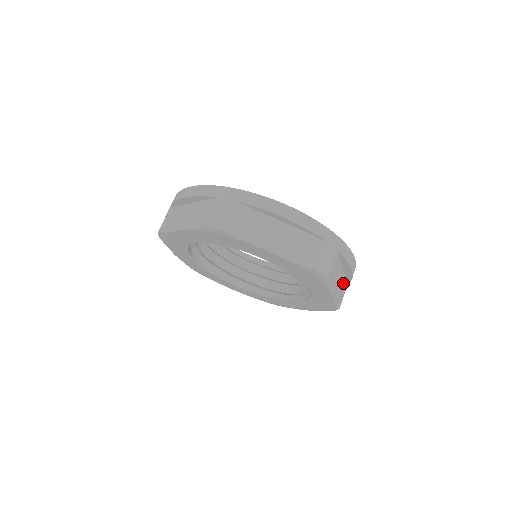
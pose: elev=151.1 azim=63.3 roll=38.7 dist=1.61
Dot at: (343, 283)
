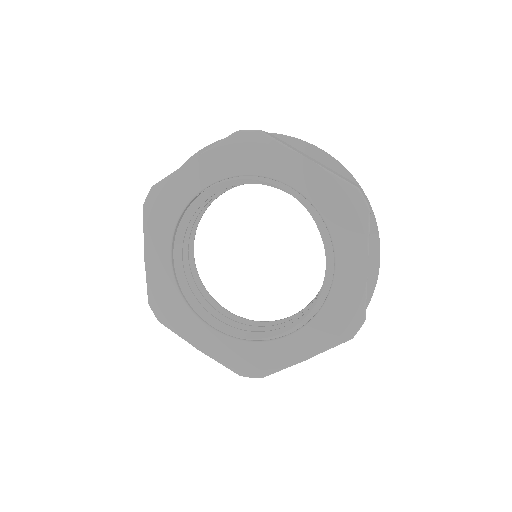
Dot at: occluded
